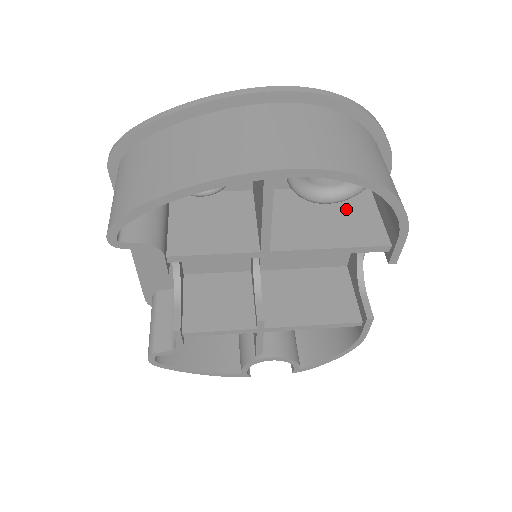
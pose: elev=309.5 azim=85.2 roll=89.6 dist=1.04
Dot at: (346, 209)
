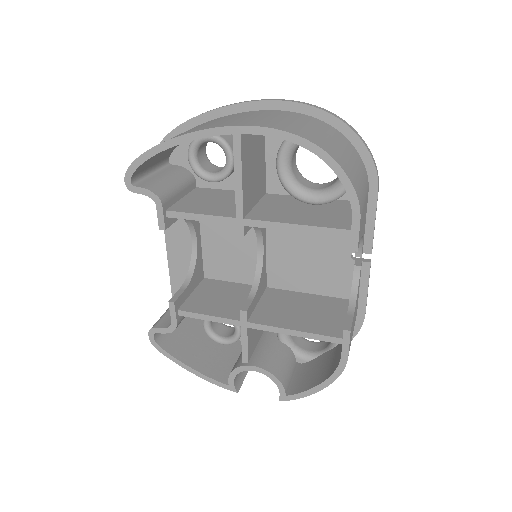
Dot at: (328, 209)
